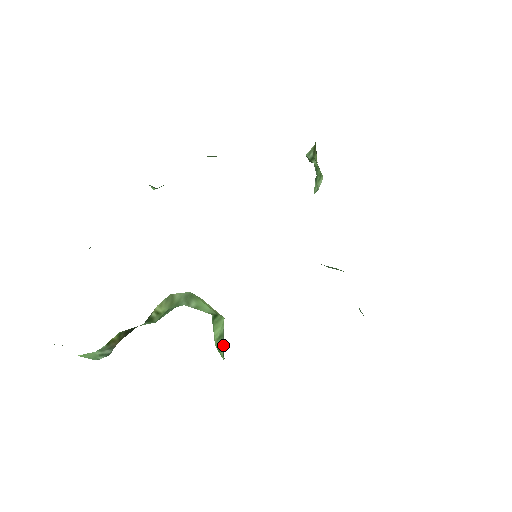
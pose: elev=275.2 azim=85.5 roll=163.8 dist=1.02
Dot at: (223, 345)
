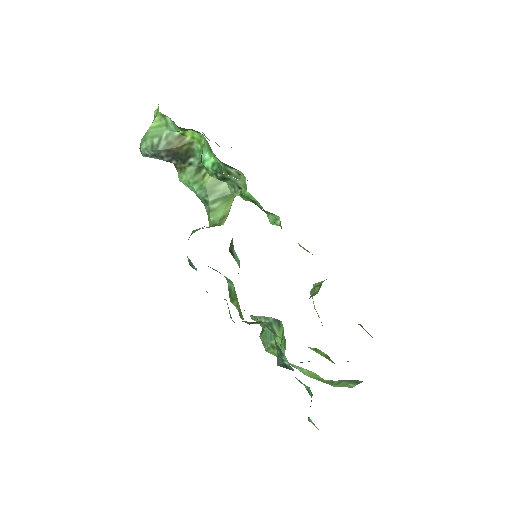
Dot at: occluded
